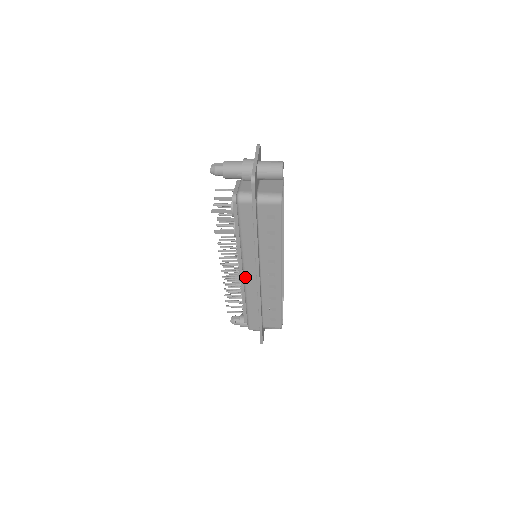
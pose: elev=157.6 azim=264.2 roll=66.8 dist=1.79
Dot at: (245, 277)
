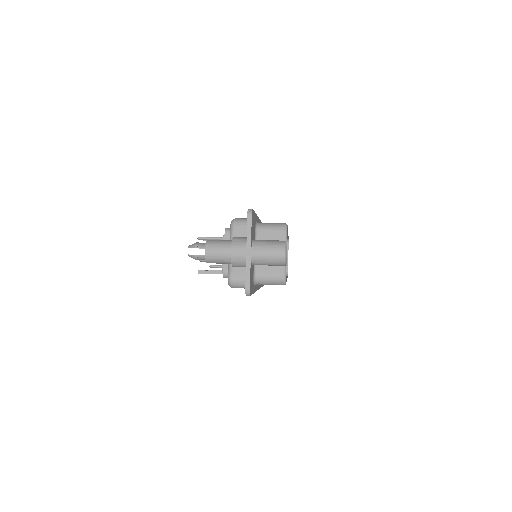
Dot at: occluded
